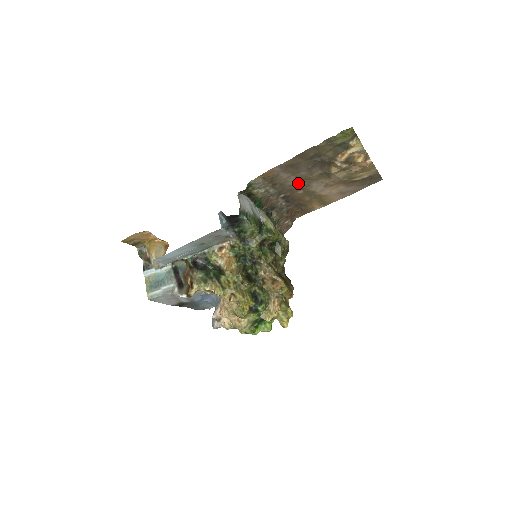
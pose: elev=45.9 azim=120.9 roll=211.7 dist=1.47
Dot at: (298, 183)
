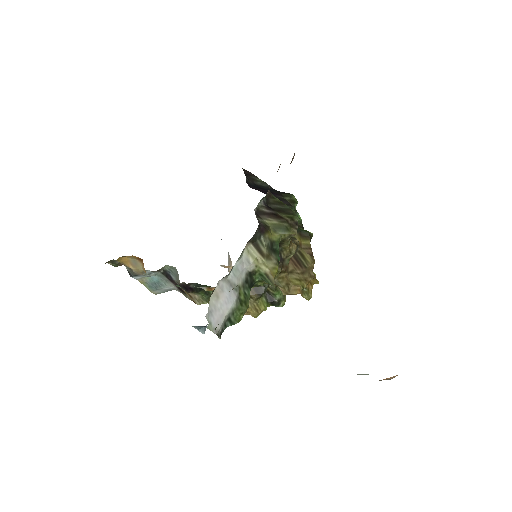
Dot at: occluded
